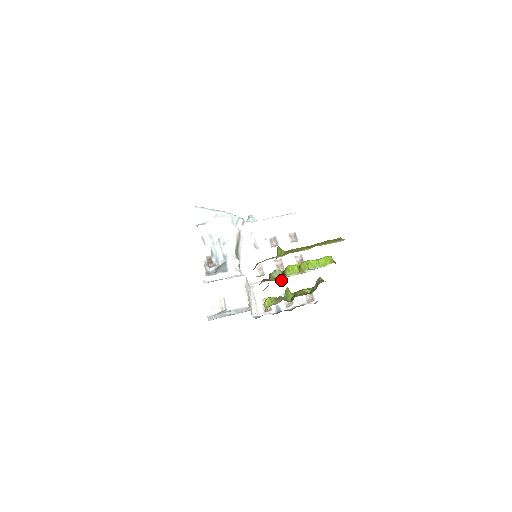
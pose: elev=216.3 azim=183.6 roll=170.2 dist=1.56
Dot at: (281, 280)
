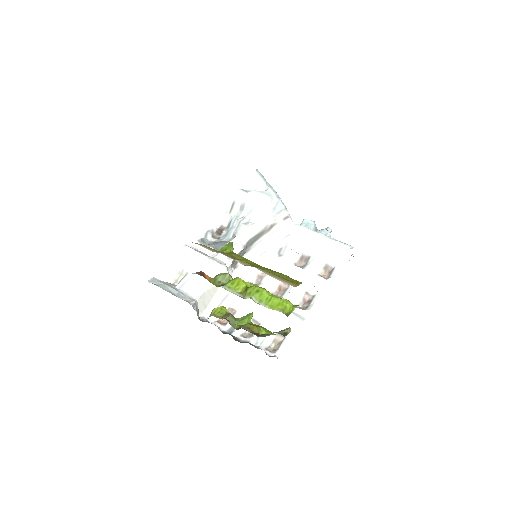
Dot at: occluded
